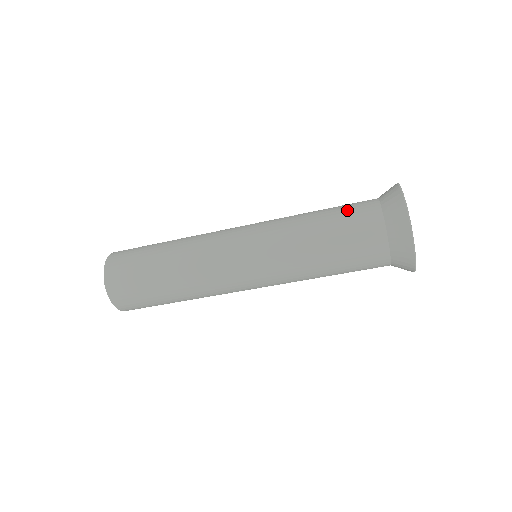
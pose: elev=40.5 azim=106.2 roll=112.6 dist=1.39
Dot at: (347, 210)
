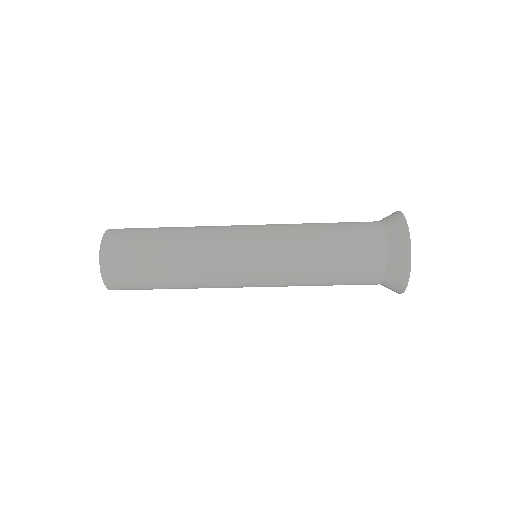
Dot at: (351, 223)
